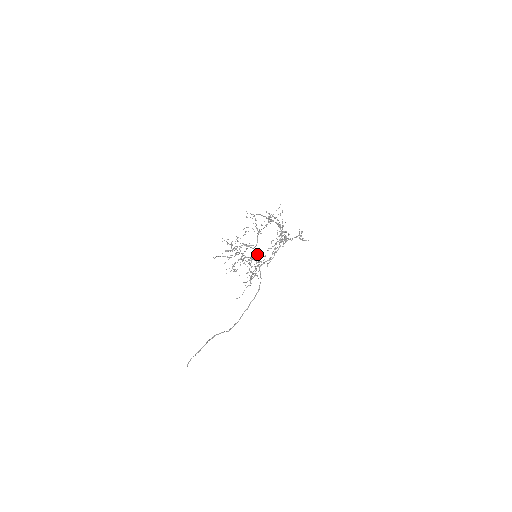
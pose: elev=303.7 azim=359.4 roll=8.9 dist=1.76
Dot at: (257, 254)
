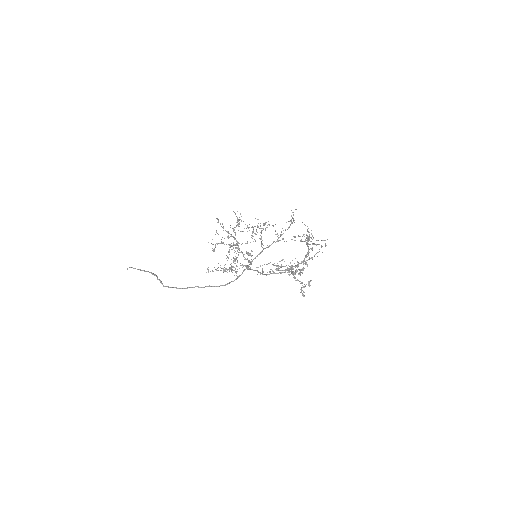
Dot at: (257, 256)
